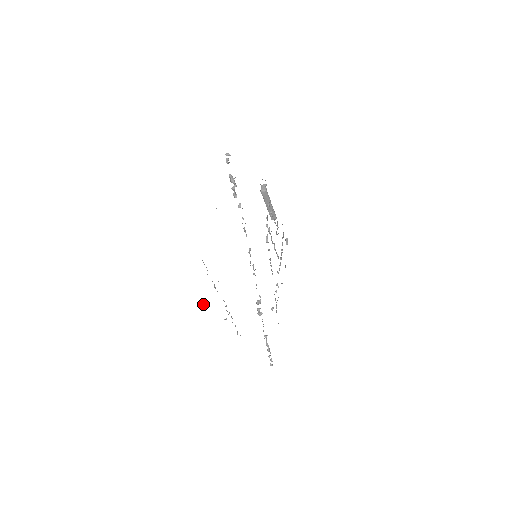
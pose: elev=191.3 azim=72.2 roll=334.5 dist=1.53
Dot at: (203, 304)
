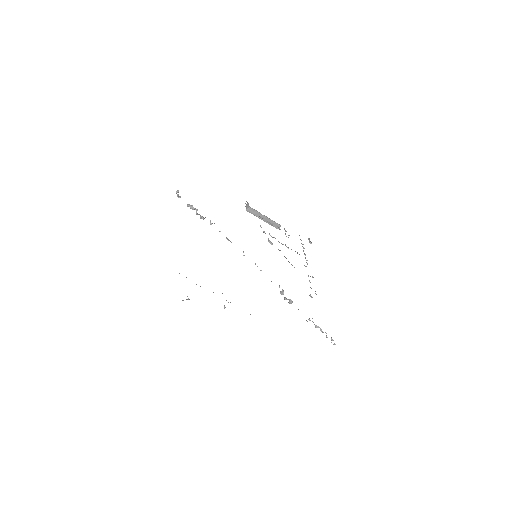
Dot at: occluded
